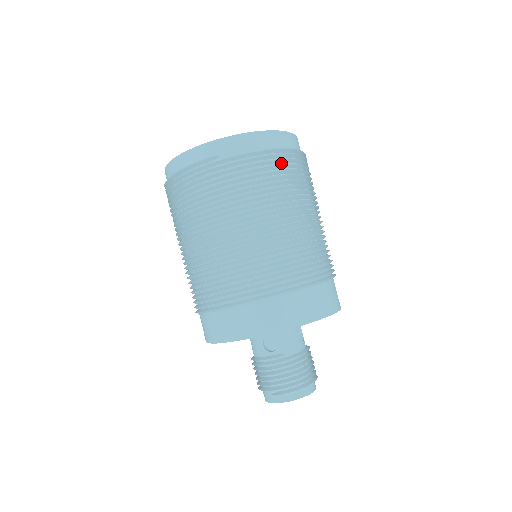
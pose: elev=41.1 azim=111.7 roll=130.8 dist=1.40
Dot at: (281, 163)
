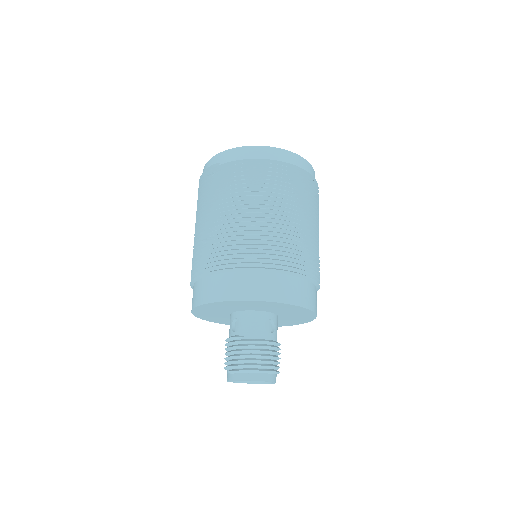
Dot at: (266, 171)
